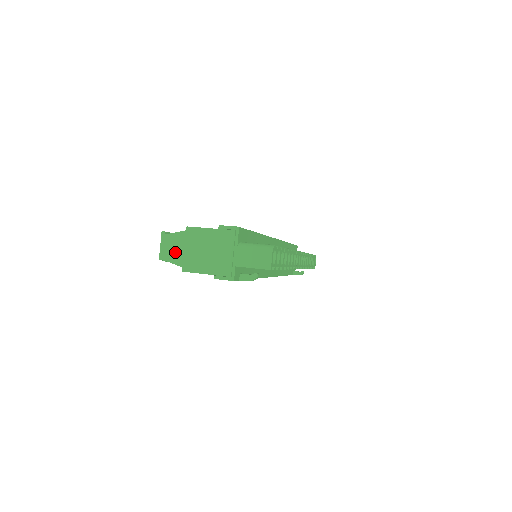
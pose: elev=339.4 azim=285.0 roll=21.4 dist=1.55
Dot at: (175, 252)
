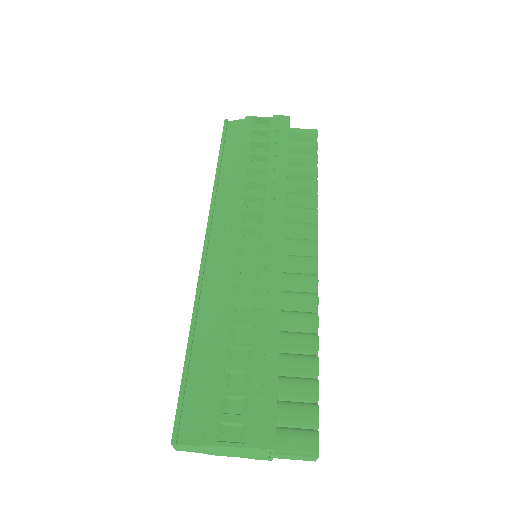
Dot at: (195, 450)
